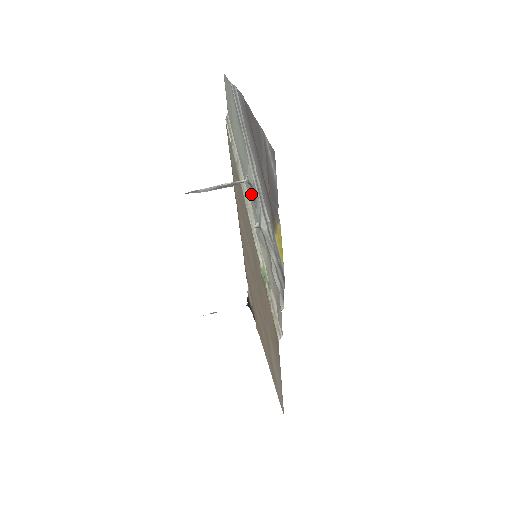
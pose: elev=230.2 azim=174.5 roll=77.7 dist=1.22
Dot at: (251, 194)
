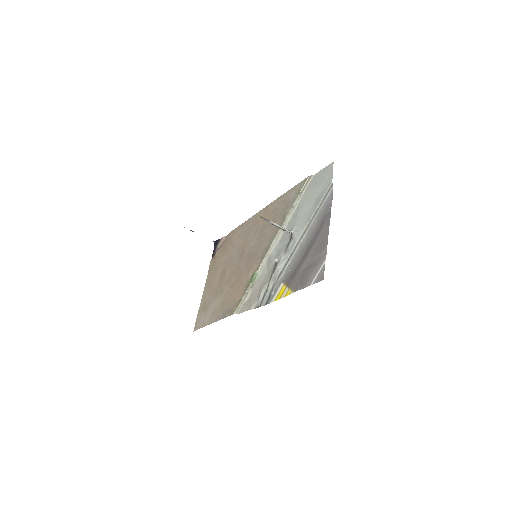
Dot at: (286, 238)
